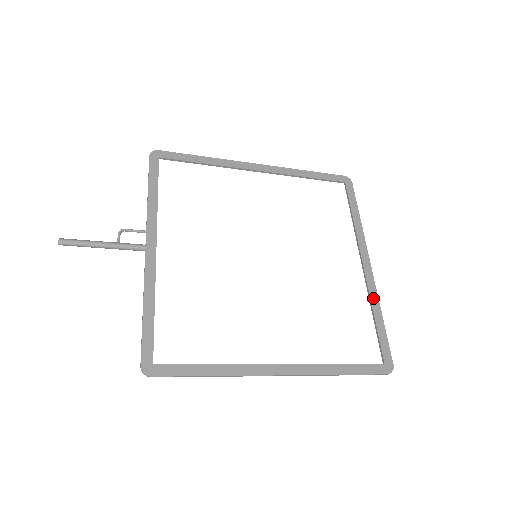
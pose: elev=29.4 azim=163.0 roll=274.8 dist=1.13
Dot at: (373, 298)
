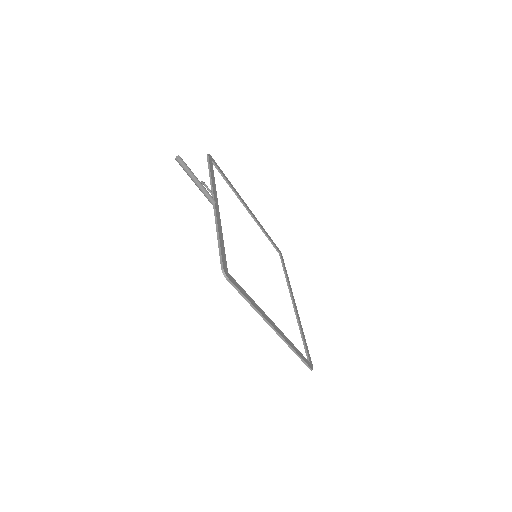
Dot at: (300, 324)
